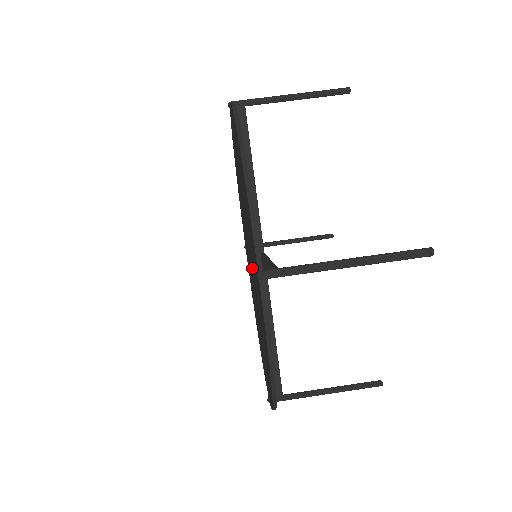
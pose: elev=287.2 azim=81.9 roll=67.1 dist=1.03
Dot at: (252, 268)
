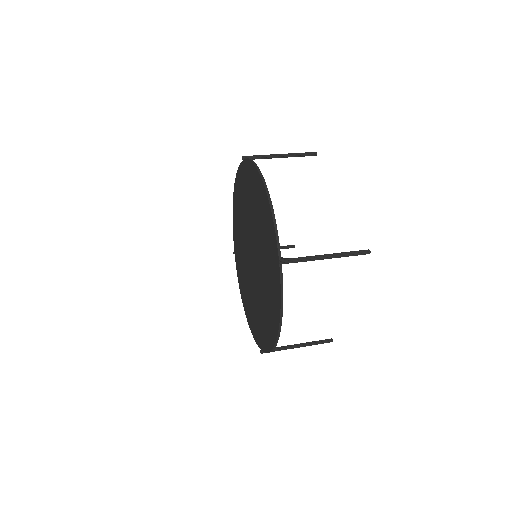
Dot at: (258, 263)
